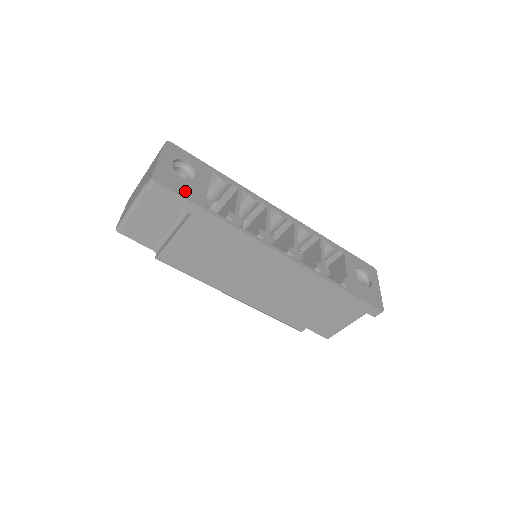
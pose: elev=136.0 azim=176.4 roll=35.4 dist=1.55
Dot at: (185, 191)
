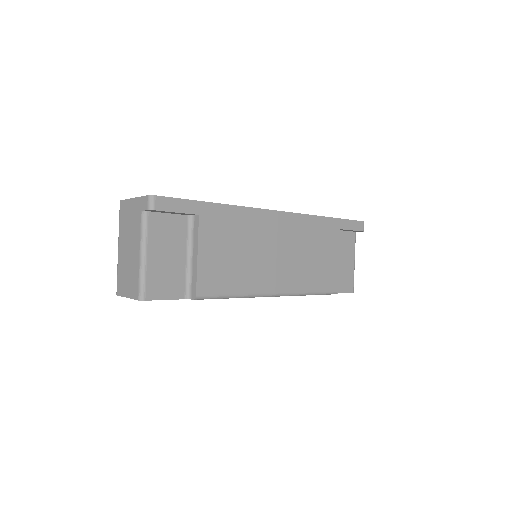
Dot at: occluded
